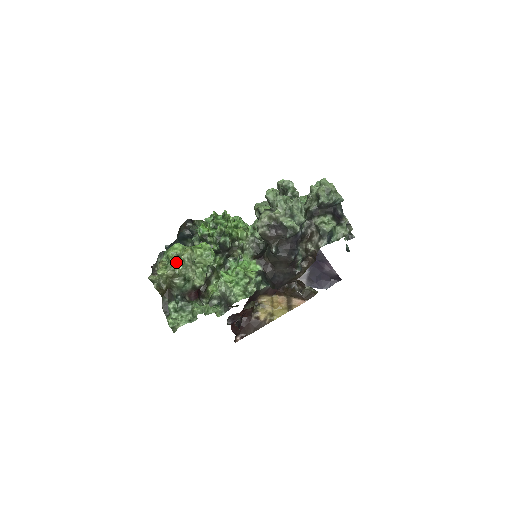
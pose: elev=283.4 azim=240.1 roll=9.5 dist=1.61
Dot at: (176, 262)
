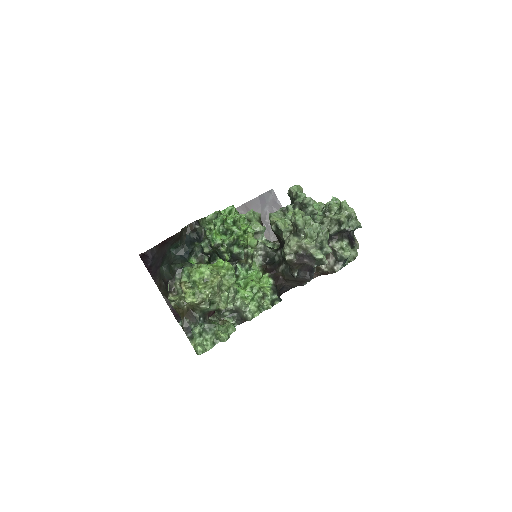
Dot at: (204, 289)
